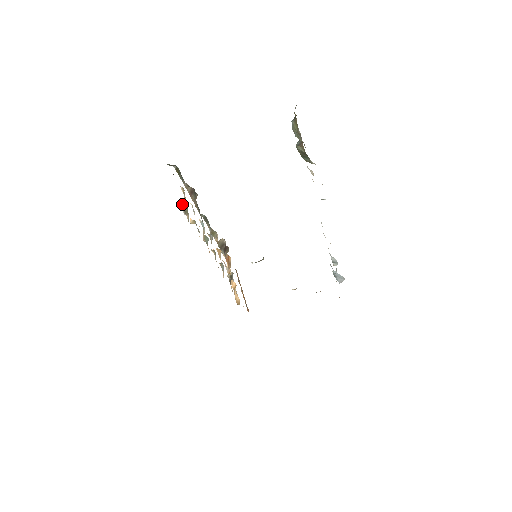
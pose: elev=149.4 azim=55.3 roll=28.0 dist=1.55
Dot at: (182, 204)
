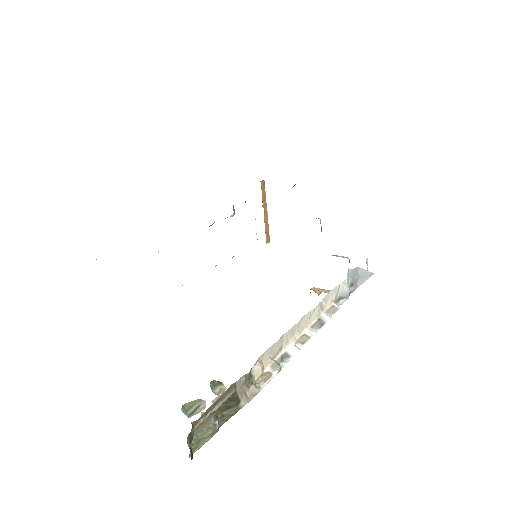
Dot at: occluded
